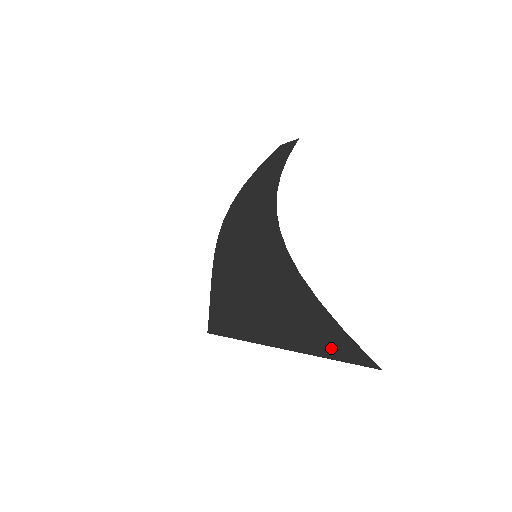
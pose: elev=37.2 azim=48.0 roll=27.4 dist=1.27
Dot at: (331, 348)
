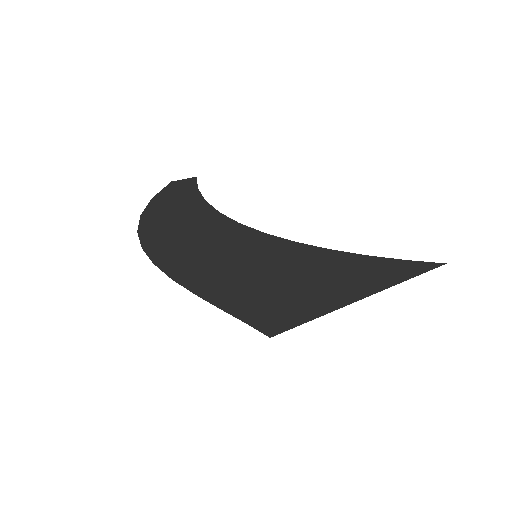
Dot at: (411, 271)
